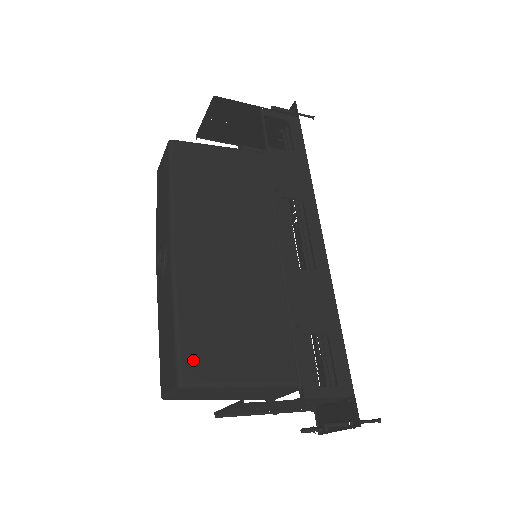
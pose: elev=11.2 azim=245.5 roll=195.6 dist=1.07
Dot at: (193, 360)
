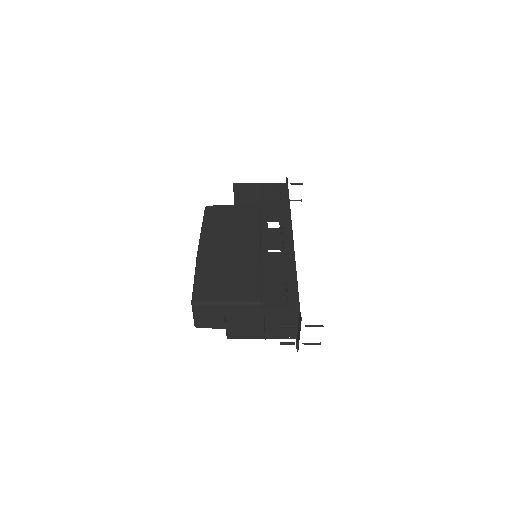
Dot at: (201, 292)
